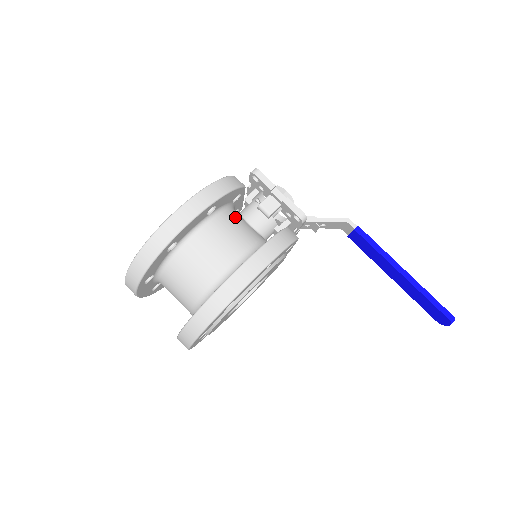
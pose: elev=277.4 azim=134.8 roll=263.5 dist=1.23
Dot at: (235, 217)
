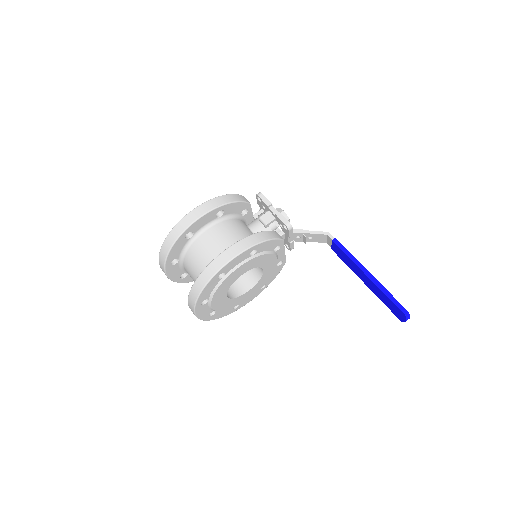
Dot at: (240, 223)
